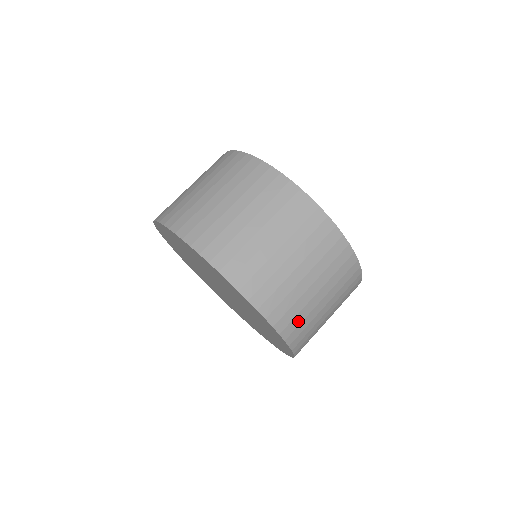
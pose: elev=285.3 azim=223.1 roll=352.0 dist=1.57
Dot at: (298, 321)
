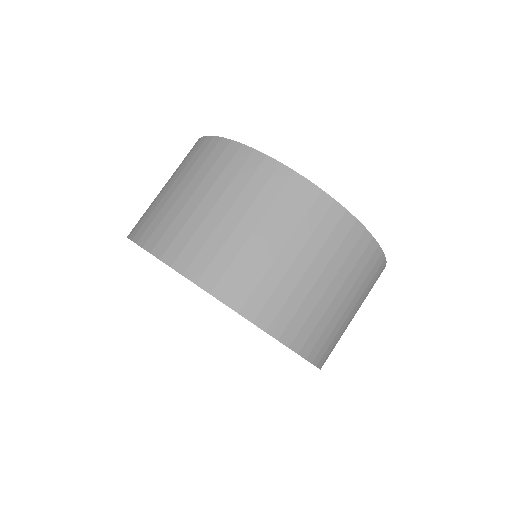
Dot at: (290, 311)
